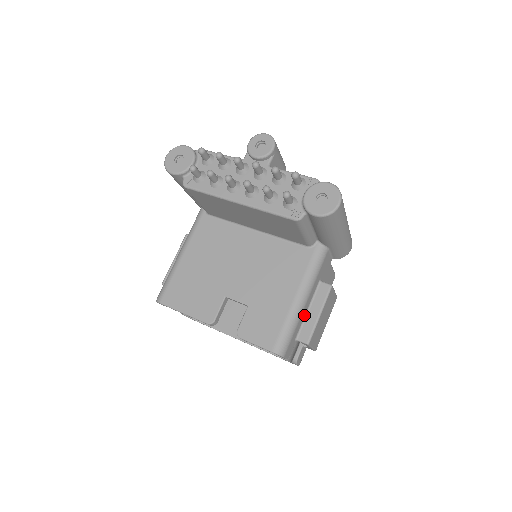
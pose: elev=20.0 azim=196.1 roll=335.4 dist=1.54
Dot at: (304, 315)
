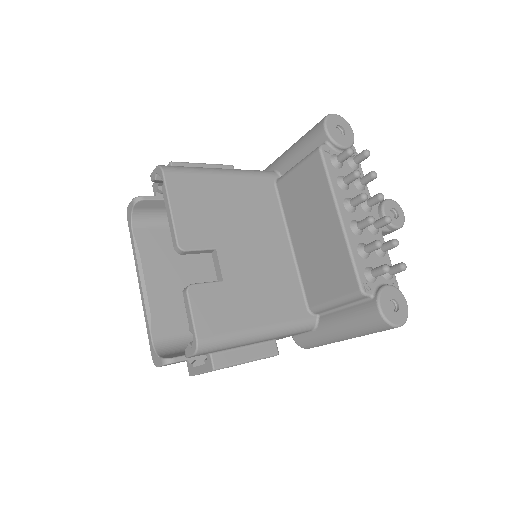
Dot at: (239, 346)
